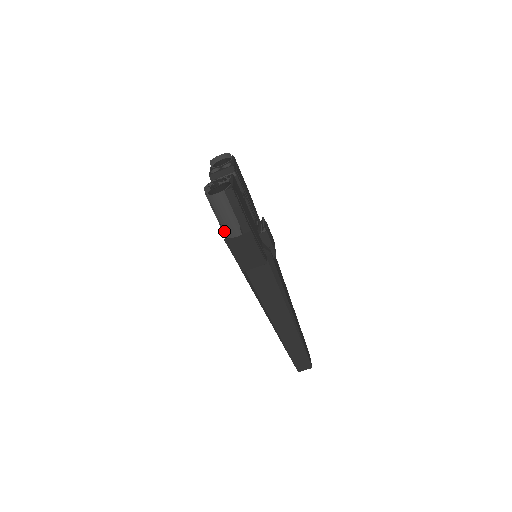
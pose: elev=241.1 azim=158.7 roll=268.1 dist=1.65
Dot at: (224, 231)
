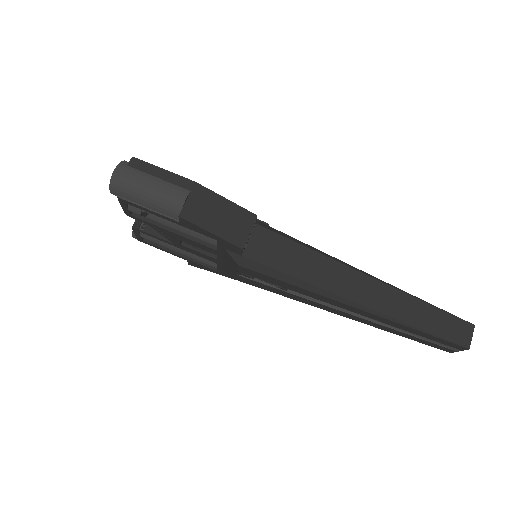
Dot at: (170, 211)
